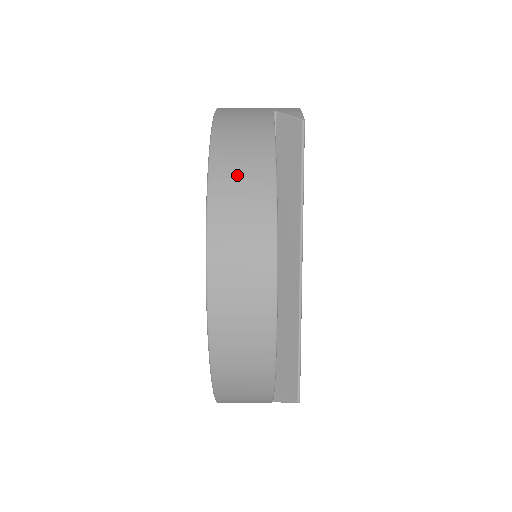
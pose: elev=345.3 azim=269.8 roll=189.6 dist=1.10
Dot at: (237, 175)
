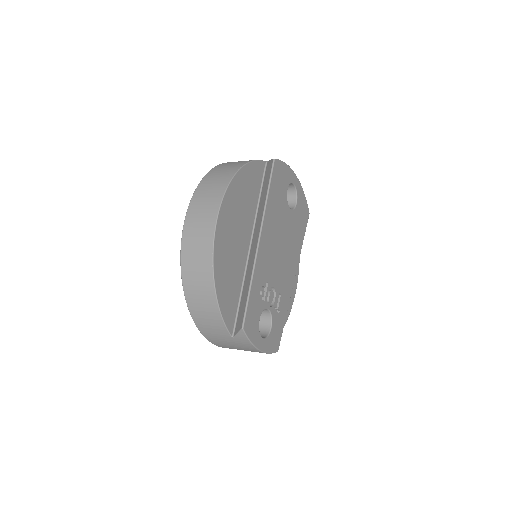
Dot at: (220, 172)
